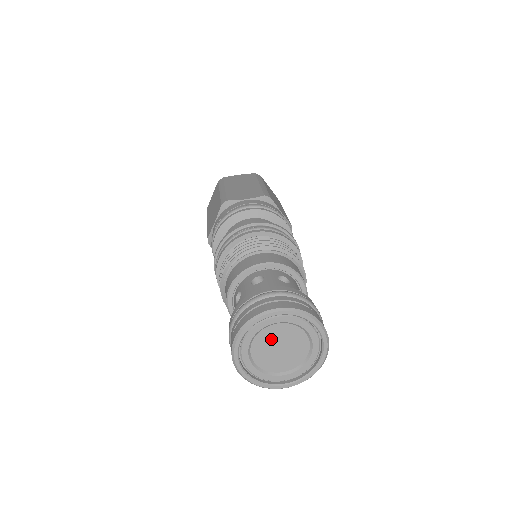
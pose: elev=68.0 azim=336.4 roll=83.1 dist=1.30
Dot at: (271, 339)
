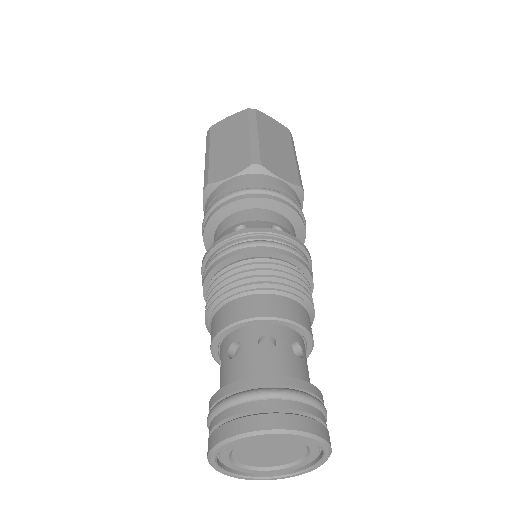
Dot at: (253, 449)
